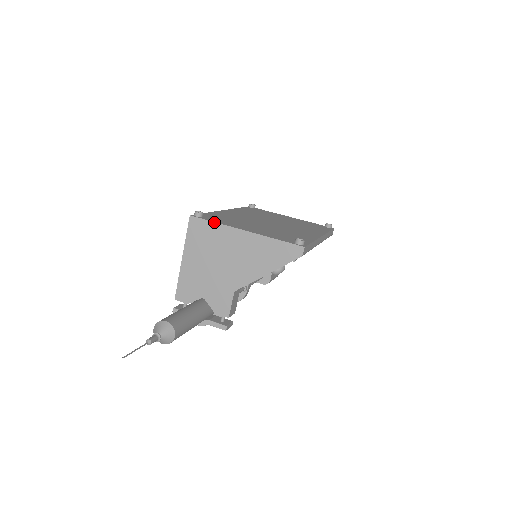
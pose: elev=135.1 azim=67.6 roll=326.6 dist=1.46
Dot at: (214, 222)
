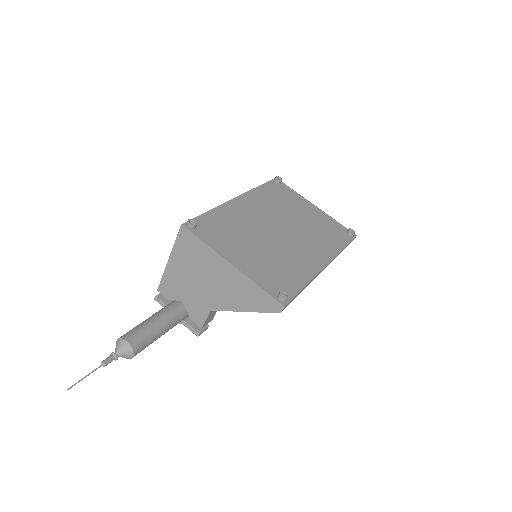
Dot at: (203, 242)
